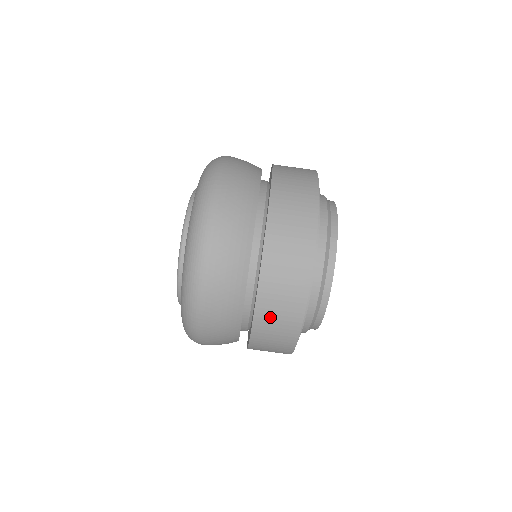
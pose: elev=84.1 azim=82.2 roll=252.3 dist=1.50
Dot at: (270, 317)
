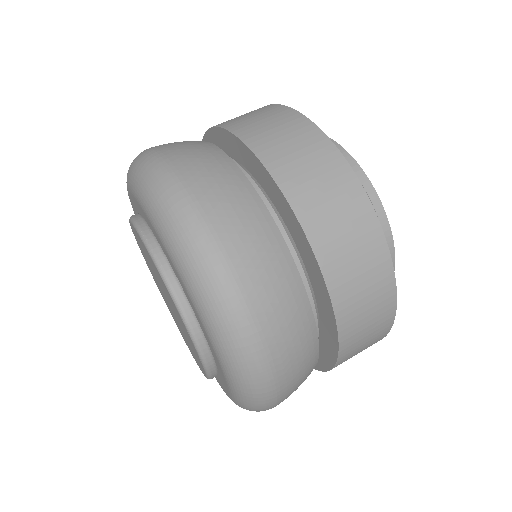
Dot at: (358, 325)
